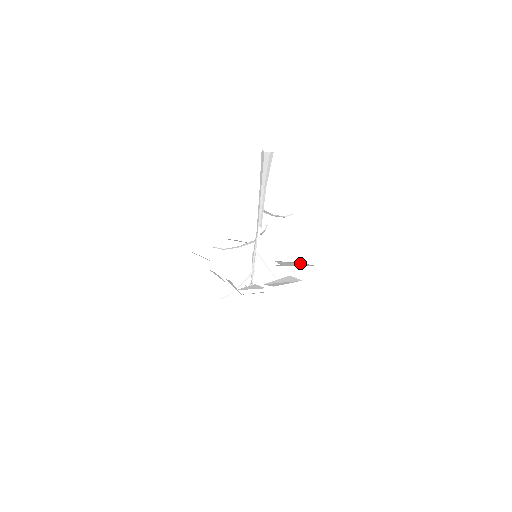
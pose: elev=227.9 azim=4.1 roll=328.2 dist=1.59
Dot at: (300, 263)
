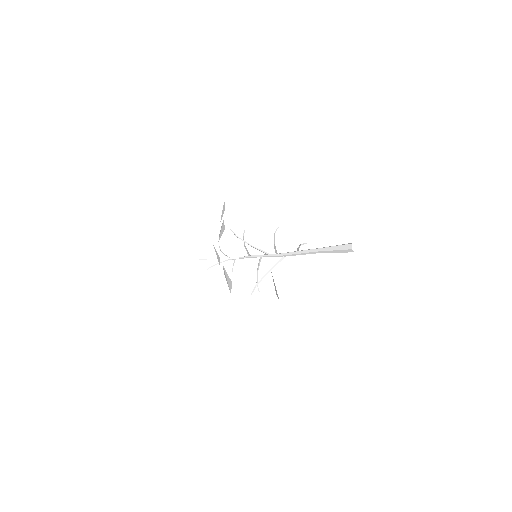
Dot at: occluded
